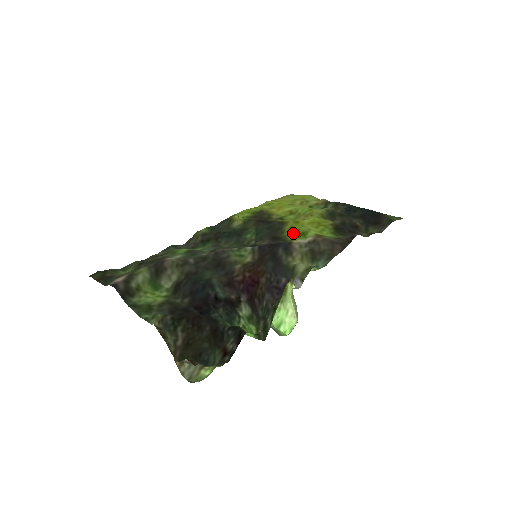
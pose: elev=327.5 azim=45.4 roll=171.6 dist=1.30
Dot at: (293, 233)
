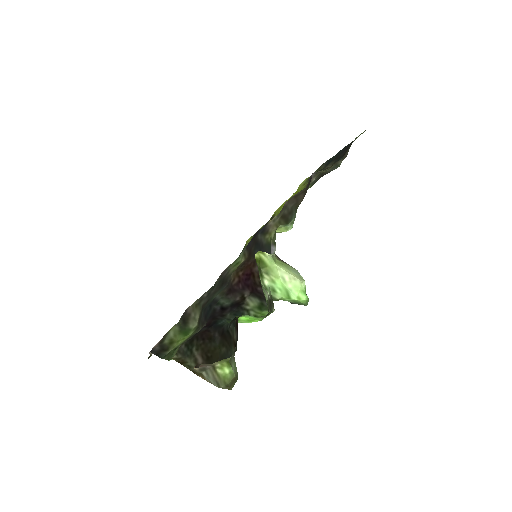
Dot at: occluded
